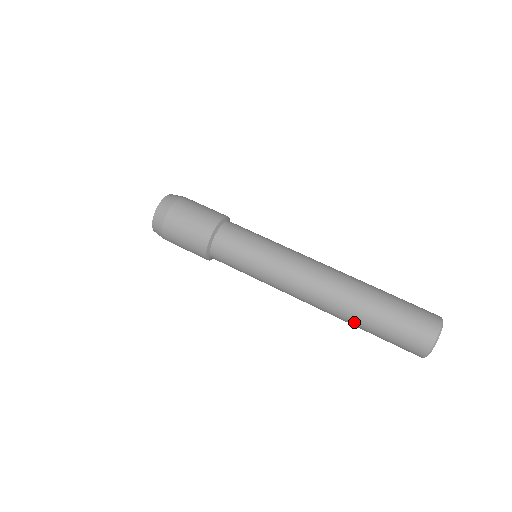
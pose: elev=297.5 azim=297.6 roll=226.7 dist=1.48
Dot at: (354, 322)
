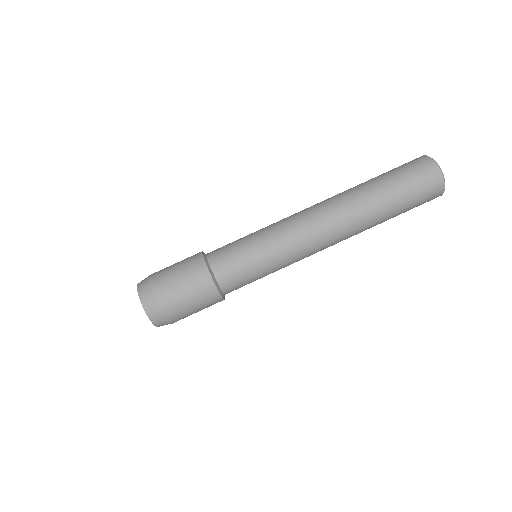
Dot at: occluded
